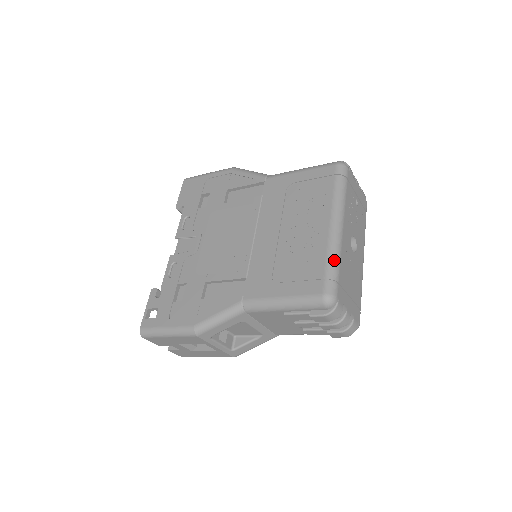
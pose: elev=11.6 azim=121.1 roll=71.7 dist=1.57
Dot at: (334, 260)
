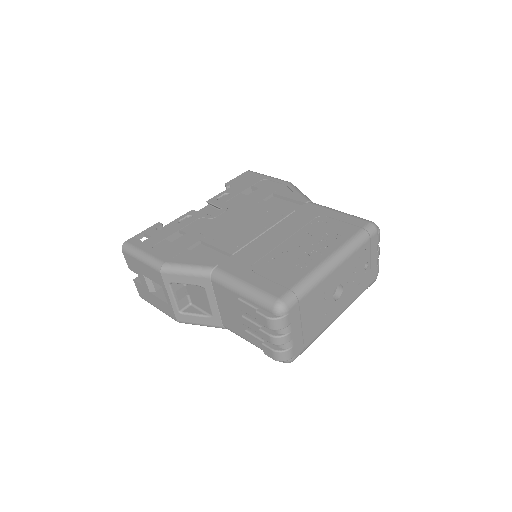
Dot at: (309, 282)
